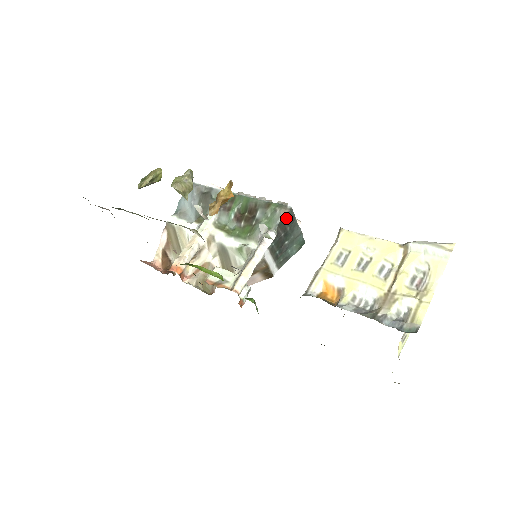
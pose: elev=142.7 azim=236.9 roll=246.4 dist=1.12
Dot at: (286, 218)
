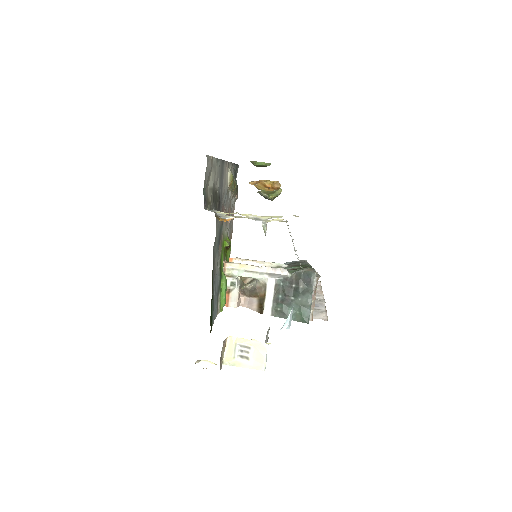
Dot at: (306, 275)
